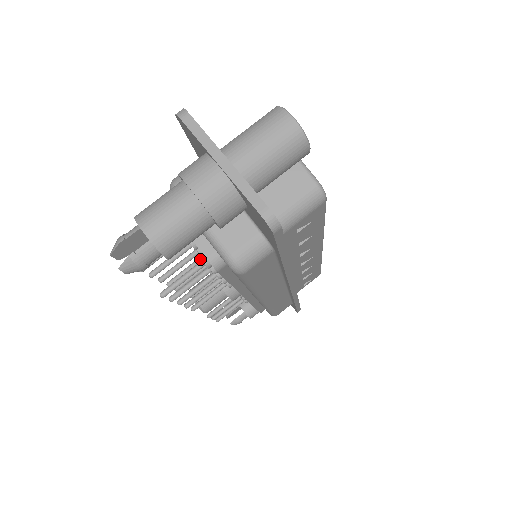
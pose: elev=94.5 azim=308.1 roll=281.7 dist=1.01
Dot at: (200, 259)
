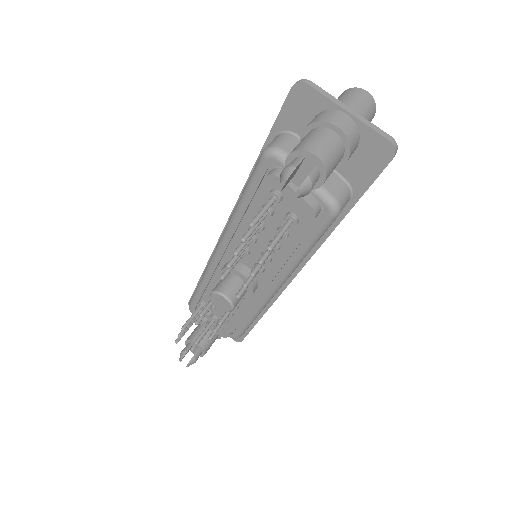
Dot at: occluded
